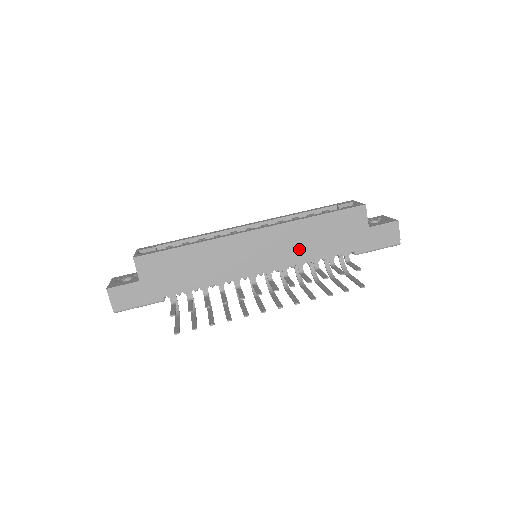
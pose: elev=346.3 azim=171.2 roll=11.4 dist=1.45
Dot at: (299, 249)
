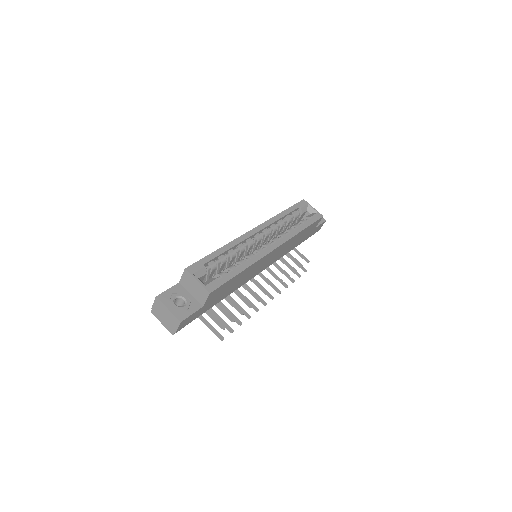
Dot at: (285, 251)
